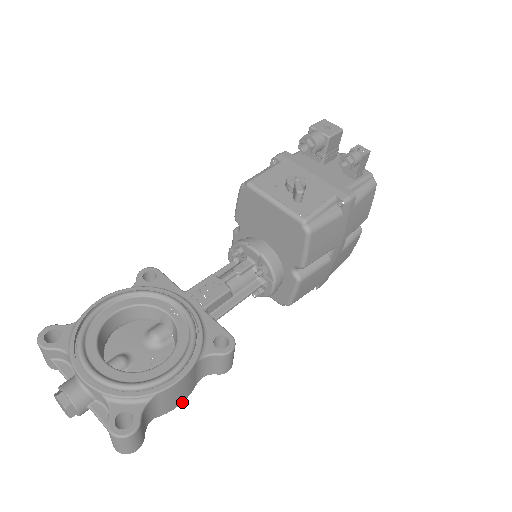
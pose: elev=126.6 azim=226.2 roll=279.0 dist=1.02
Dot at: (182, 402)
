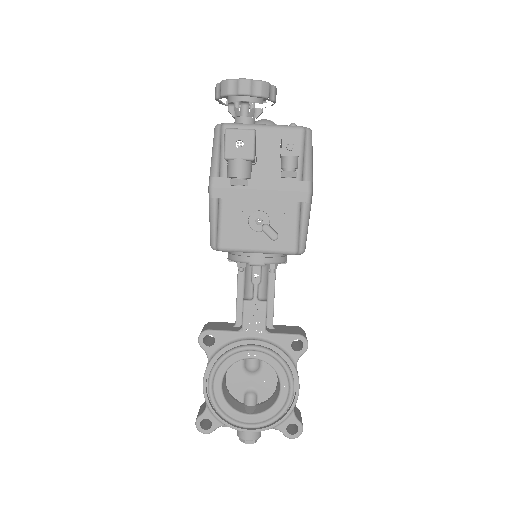
Dot at: occluded
